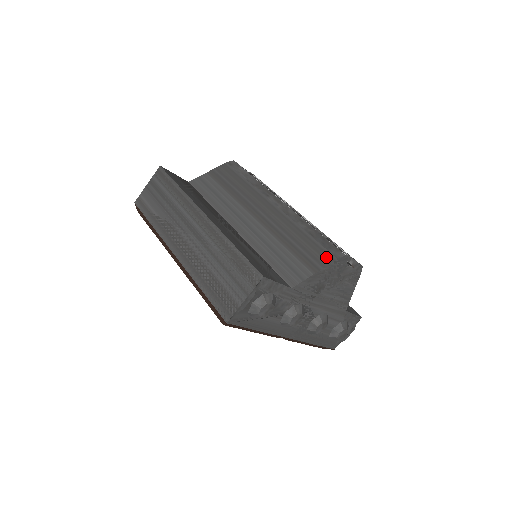
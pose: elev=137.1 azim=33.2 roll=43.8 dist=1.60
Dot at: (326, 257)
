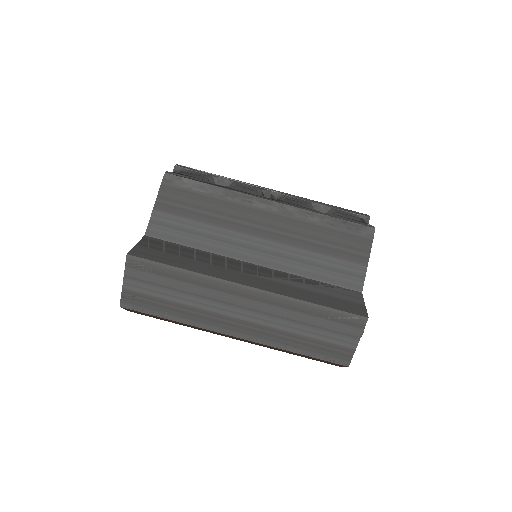
Dot at: (363, 242)
